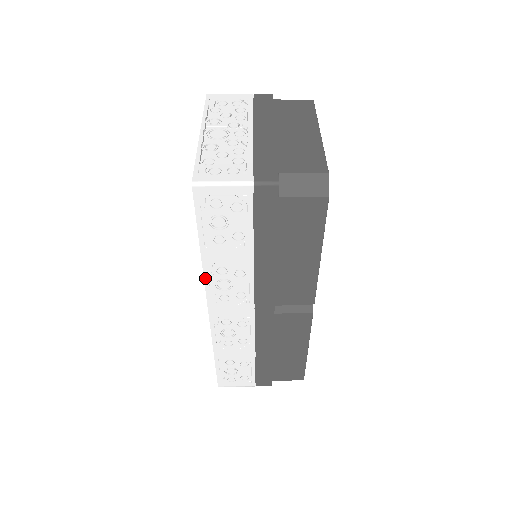
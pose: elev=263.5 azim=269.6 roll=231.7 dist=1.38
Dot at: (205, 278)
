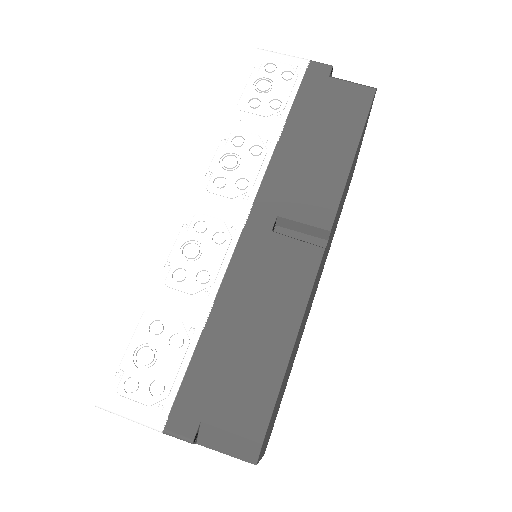
Dot at: (214, 147)
